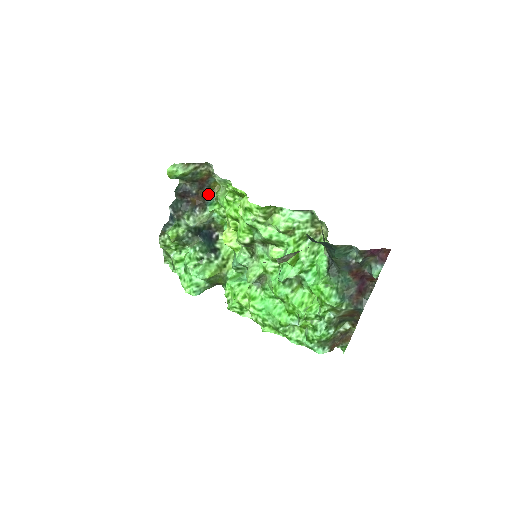
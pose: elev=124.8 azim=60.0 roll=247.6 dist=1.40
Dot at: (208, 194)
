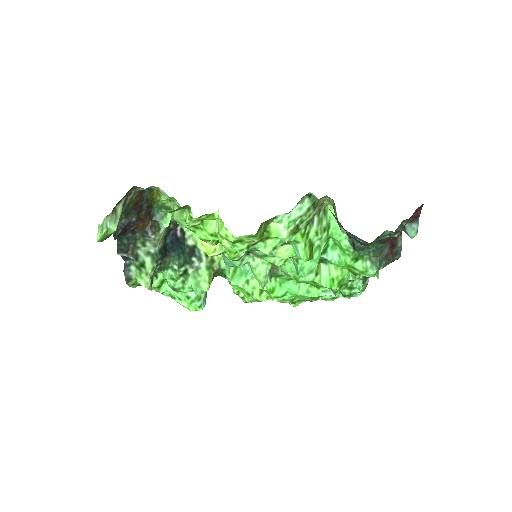
Dot at: (150, 208)
